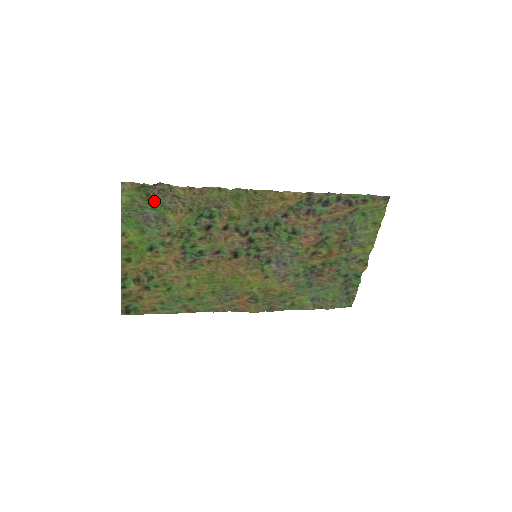
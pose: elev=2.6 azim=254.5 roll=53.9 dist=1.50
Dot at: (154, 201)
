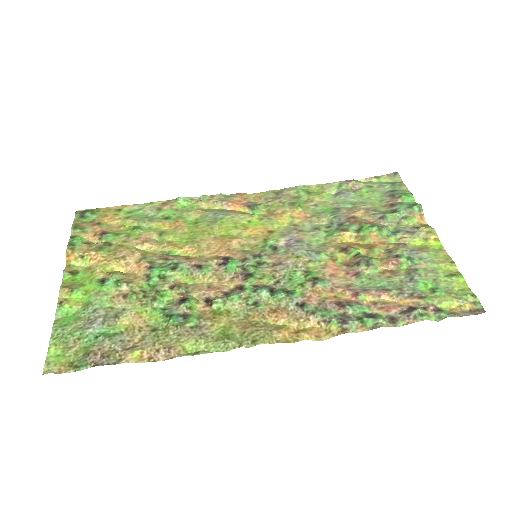
Dot at: (97, 345)
